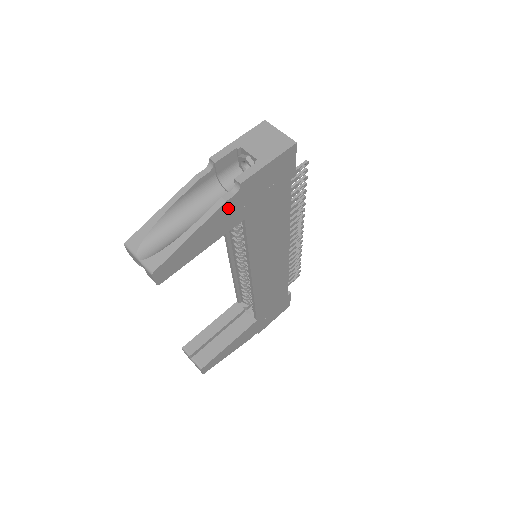
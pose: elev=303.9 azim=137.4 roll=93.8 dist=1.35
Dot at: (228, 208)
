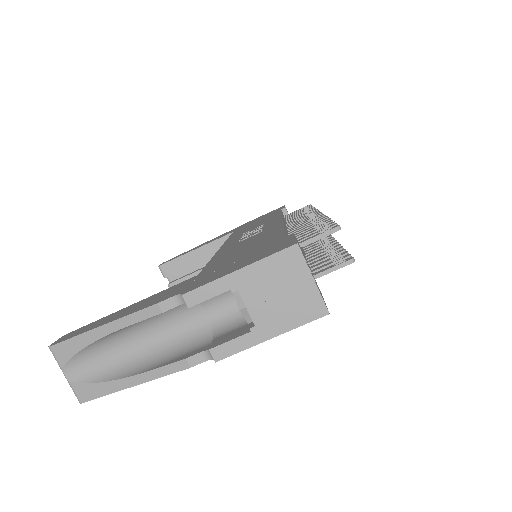
Dot at: occluded
